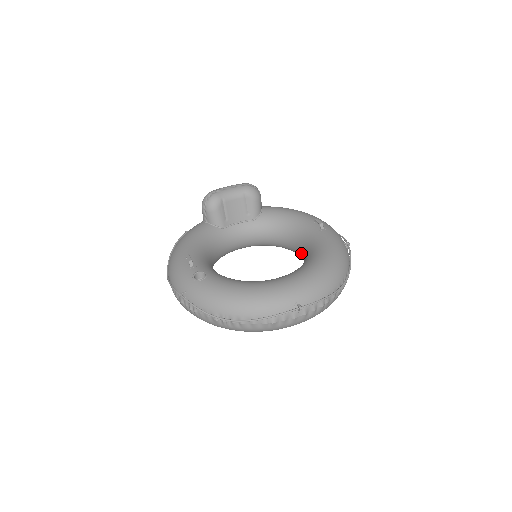
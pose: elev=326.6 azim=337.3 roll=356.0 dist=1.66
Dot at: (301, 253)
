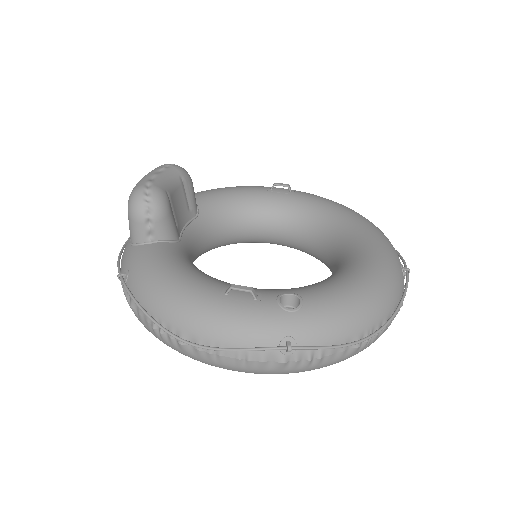
Dot at: (281, 232)
